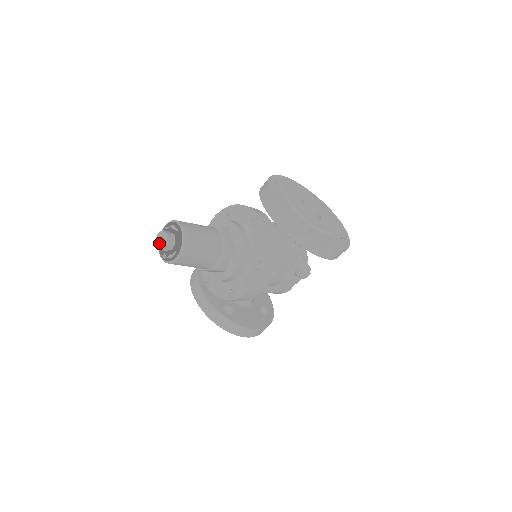
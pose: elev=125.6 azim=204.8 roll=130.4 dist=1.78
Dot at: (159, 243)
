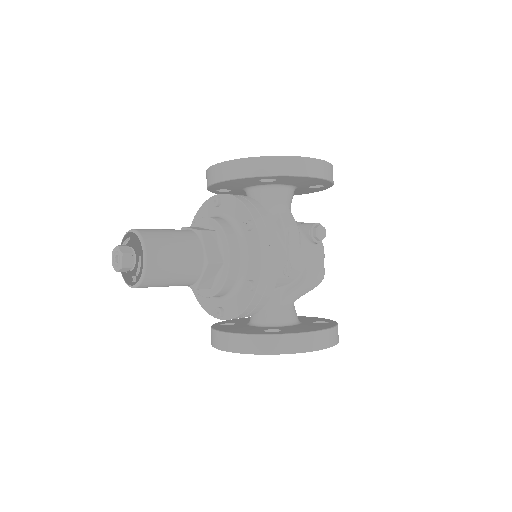
Dot at: (117, 264)
